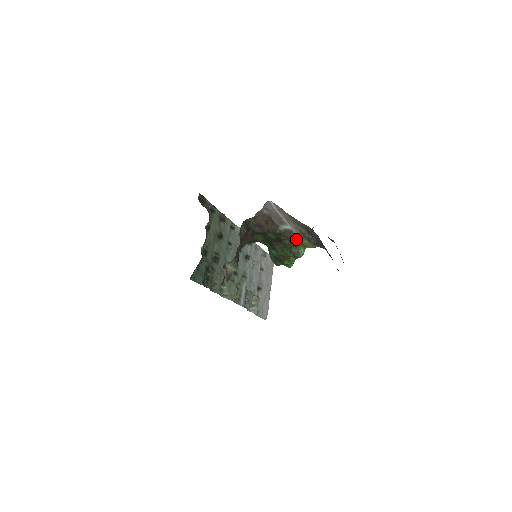
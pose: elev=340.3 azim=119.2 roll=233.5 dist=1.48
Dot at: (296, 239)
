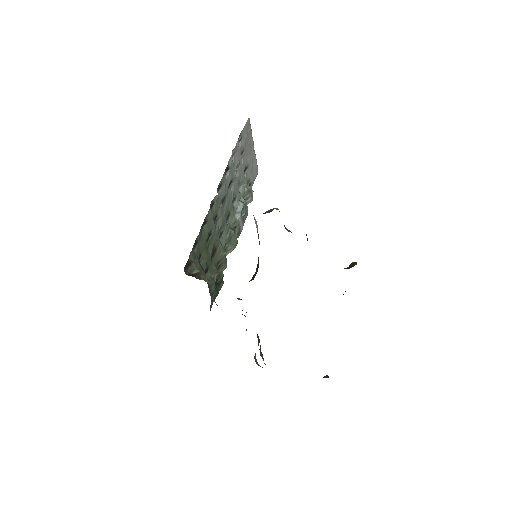
Dot at: occluded
